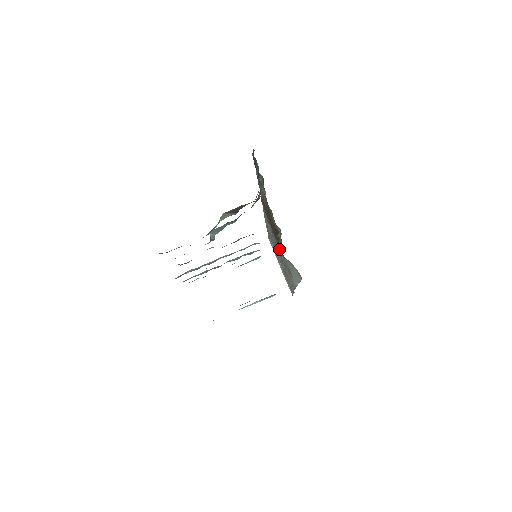
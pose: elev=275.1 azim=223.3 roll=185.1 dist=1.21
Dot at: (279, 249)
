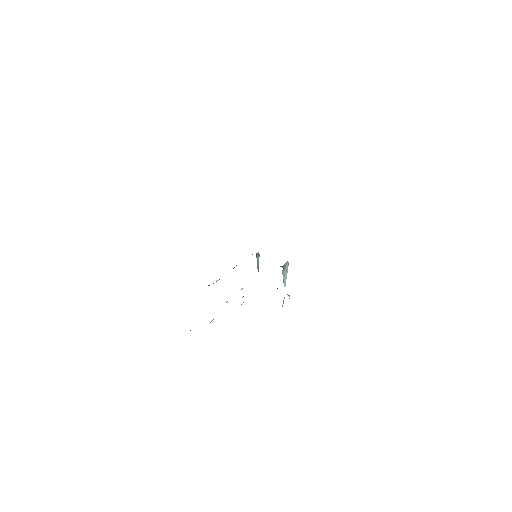
Dot at: occluded
